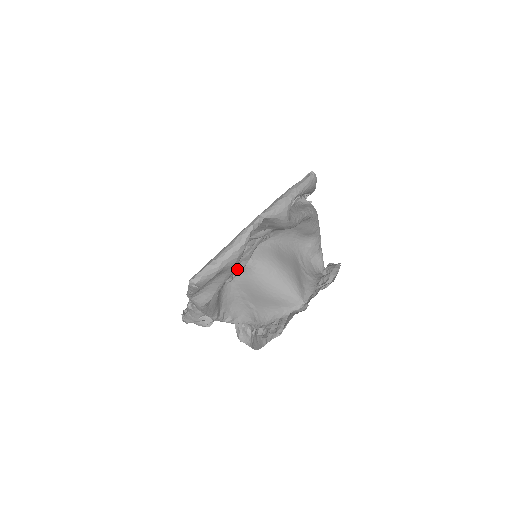
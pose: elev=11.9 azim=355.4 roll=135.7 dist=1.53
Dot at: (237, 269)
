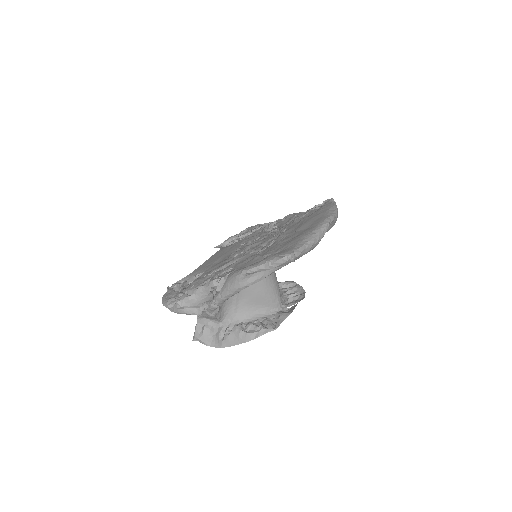
Dot at: occluded
